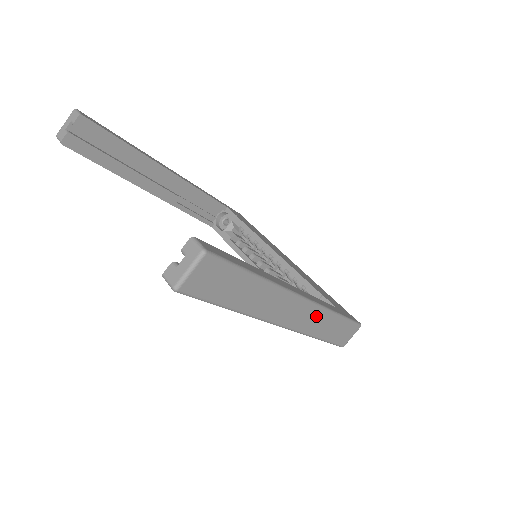
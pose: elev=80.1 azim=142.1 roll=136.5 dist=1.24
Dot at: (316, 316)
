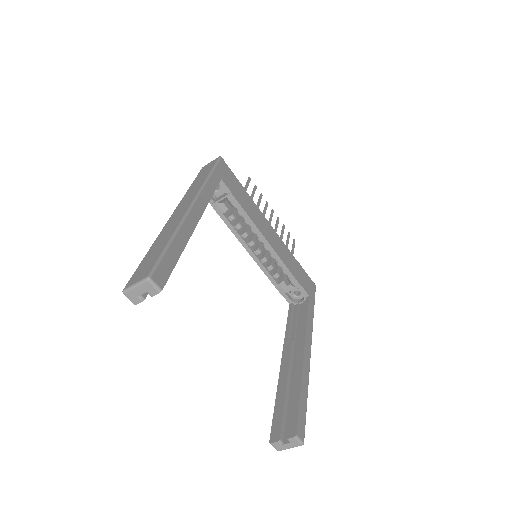
Dot at: occluded
